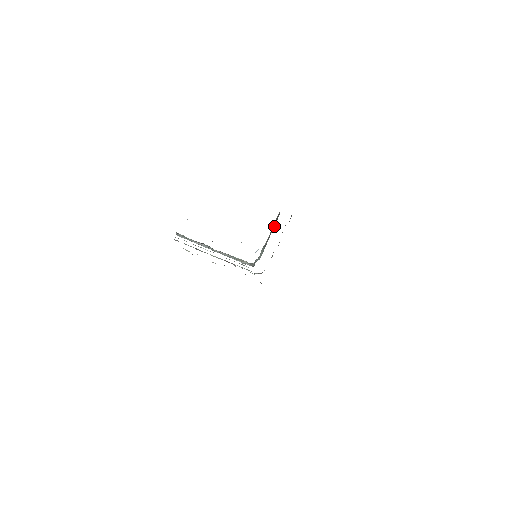
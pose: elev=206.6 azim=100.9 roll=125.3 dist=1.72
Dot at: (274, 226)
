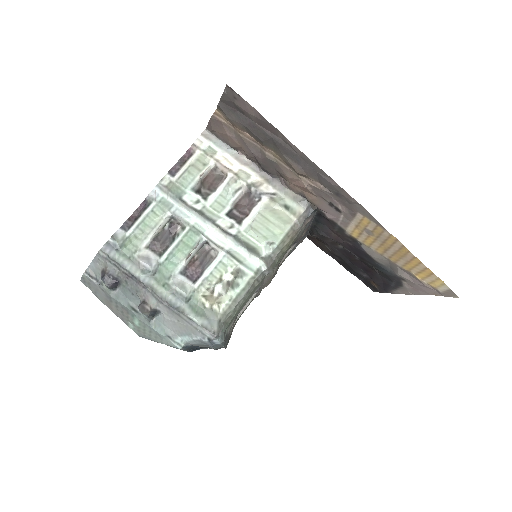
Dot at: occluded
